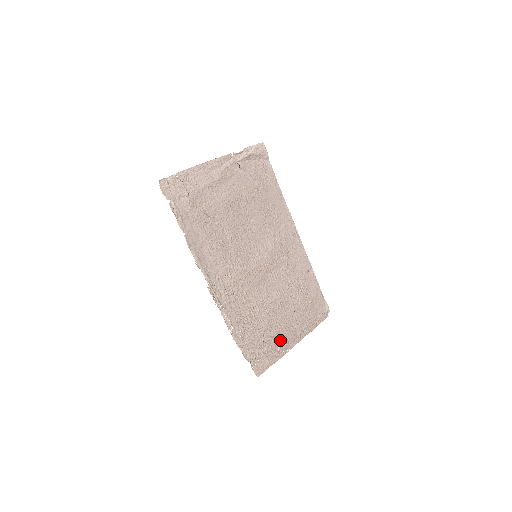
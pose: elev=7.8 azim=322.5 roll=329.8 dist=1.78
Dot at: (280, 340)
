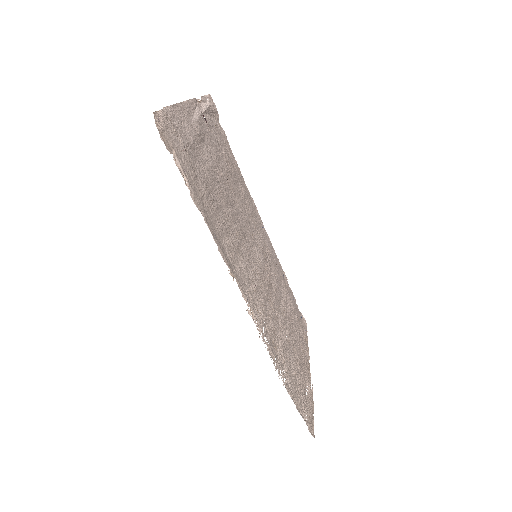
Dot at: (303, 375)
